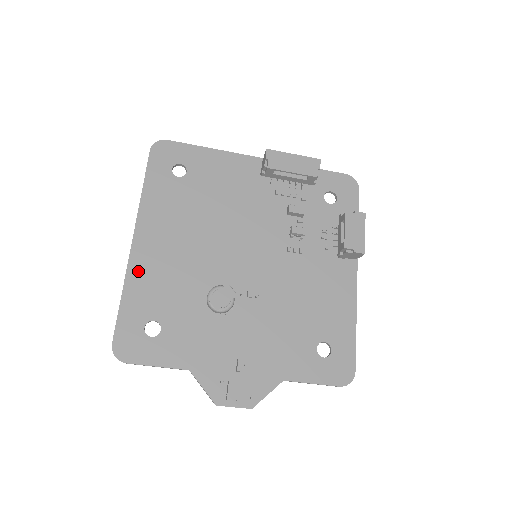
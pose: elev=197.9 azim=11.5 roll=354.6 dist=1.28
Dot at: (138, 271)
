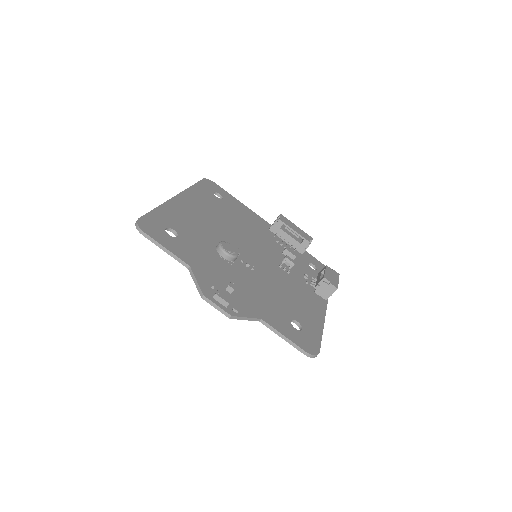
Dot at: (174, 207)
